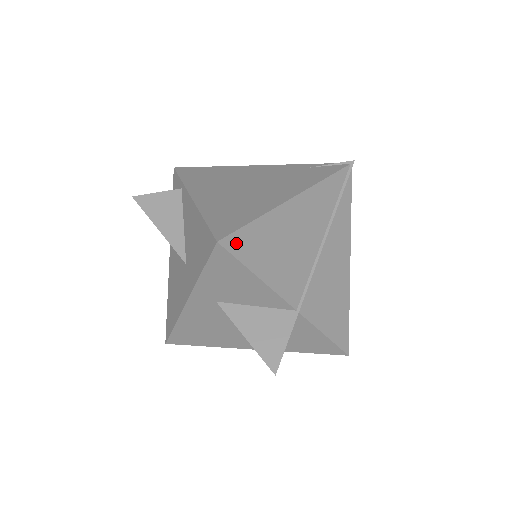
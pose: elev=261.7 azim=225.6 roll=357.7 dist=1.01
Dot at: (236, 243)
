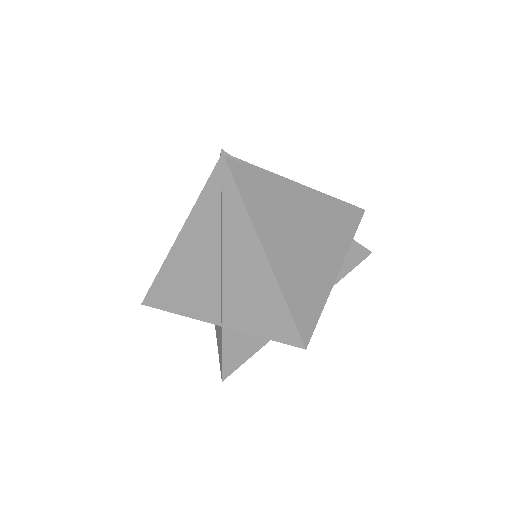
Dot at: (152, 299)
